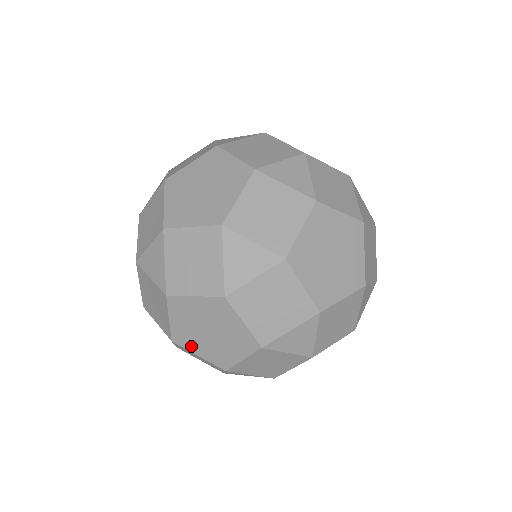
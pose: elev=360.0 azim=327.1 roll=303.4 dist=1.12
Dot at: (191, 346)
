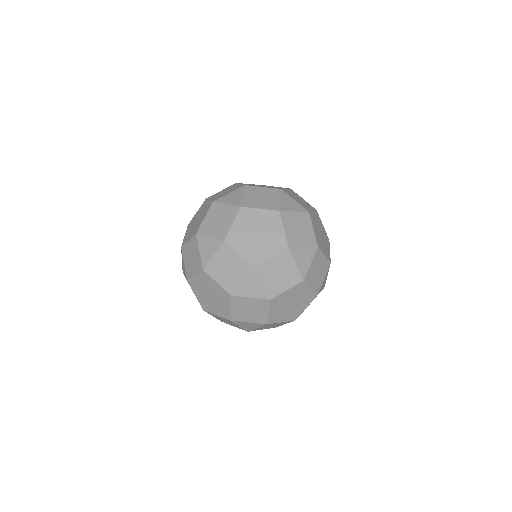
Dot at: occluded
